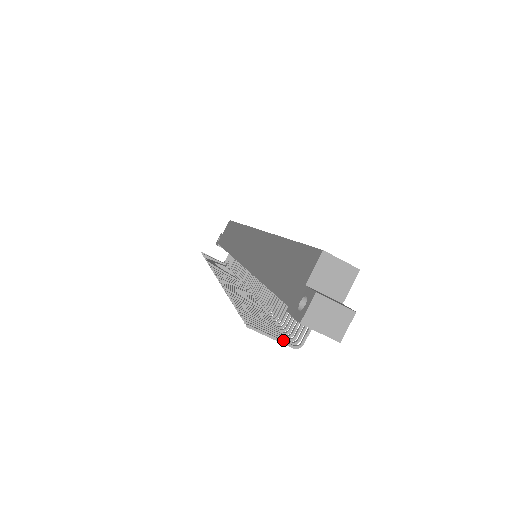
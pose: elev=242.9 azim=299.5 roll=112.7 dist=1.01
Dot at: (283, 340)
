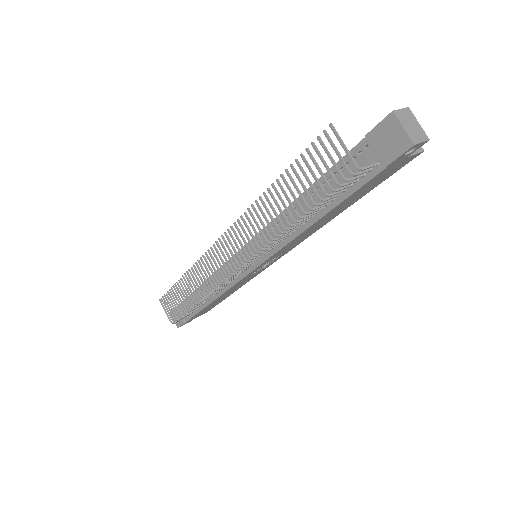
Dot at: (350, 156)
